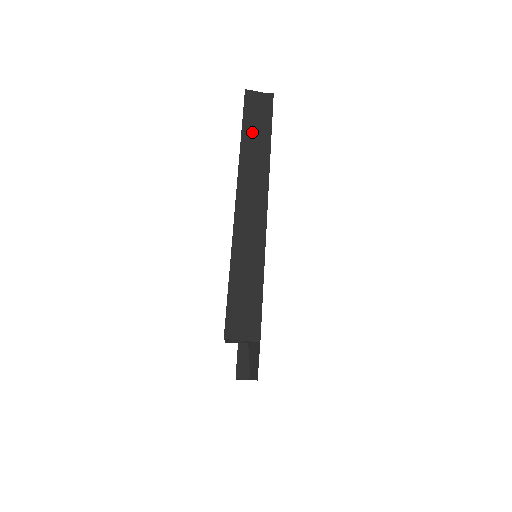
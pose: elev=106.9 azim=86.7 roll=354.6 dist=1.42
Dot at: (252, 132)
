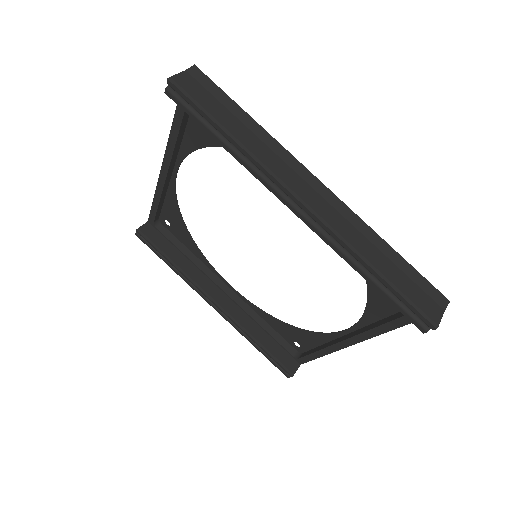
Dot at: (230, 123)
